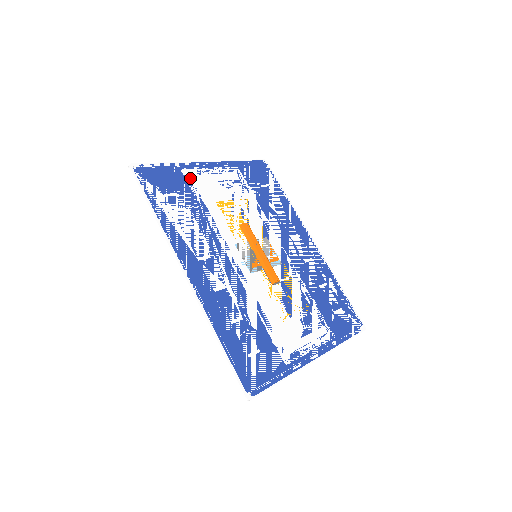
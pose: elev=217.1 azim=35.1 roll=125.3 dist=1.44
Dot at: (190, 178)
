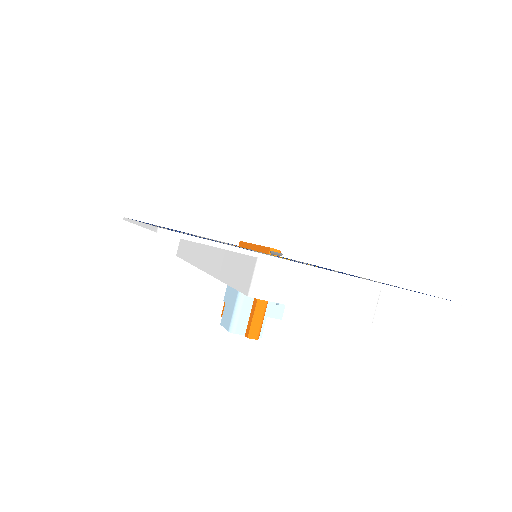
Dot at: occluded
